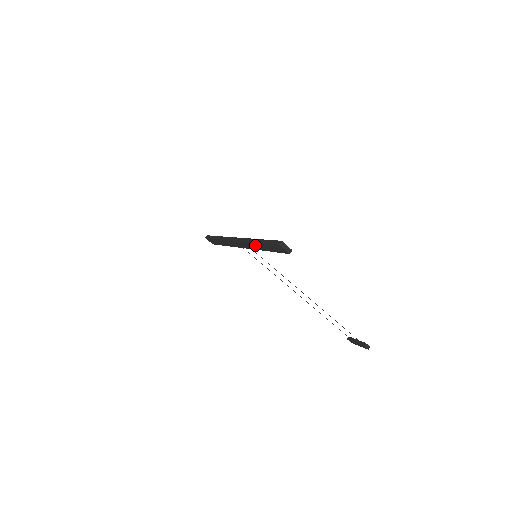
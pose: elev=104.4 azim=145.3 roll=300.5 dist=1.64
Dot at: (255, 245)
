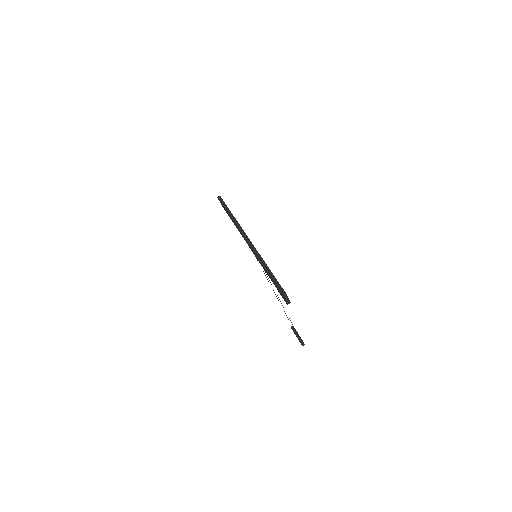
Dot at: occluded
